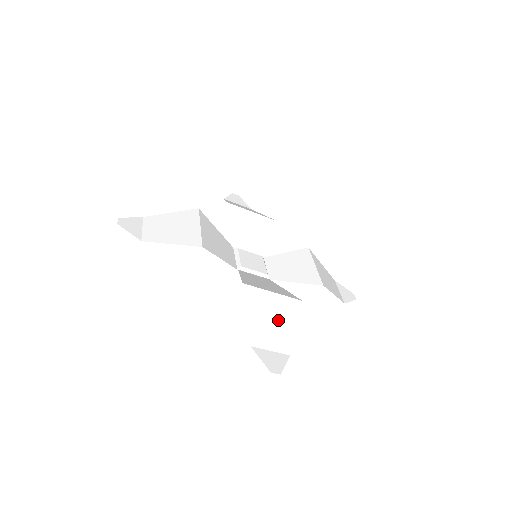
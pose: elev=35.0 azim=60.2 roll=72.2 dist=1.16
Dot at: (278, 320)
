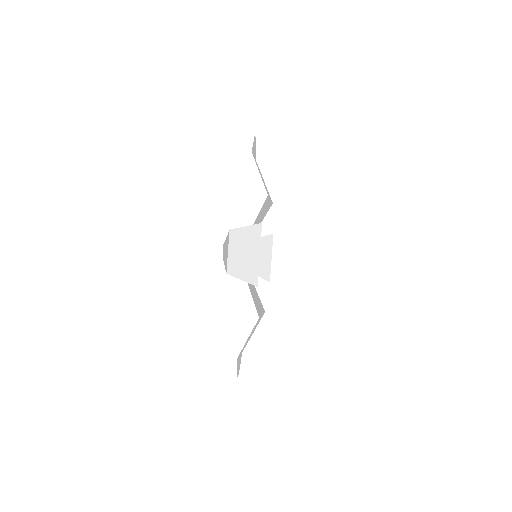
Dot at: occluded
